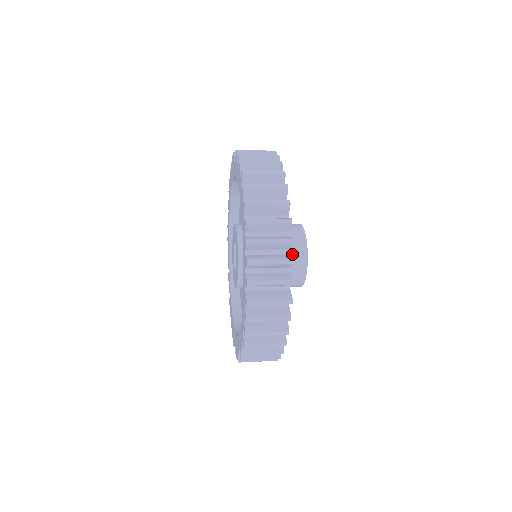
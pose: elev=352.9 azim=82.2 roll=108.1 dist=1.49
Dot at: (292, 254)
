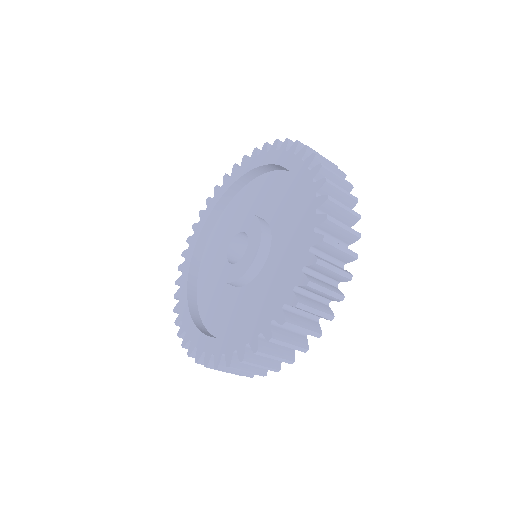
Dot at: occluded
